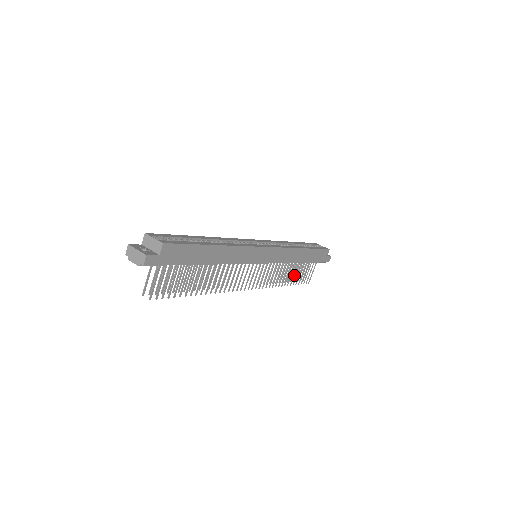
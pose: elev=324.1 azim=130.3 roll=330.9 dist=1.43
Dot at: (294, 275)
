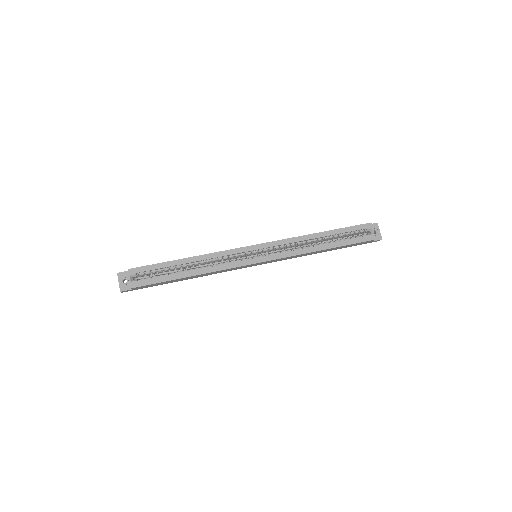
Dot at: occluded
